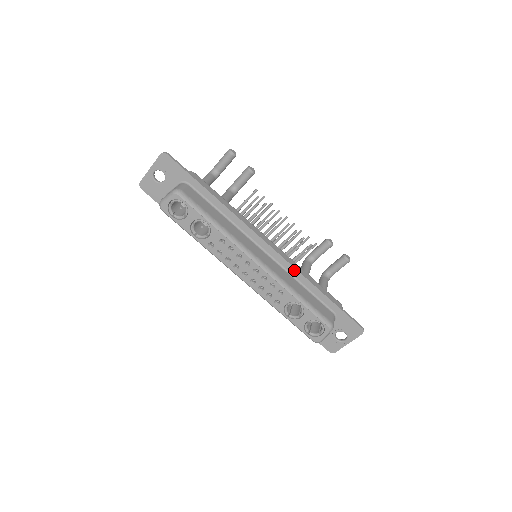
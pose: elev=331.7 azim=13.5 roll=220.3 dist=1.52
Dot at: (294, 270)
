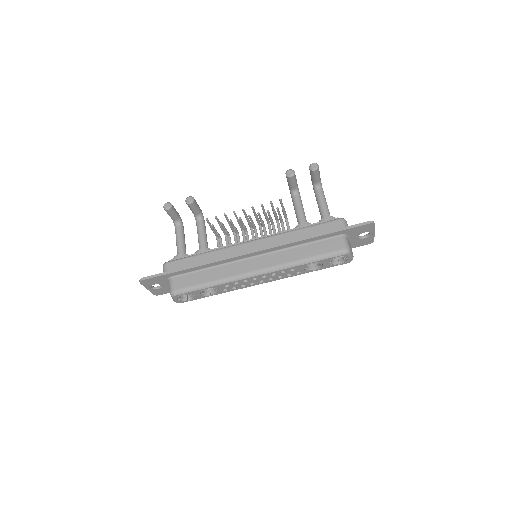
Dot at: (284, 246)
